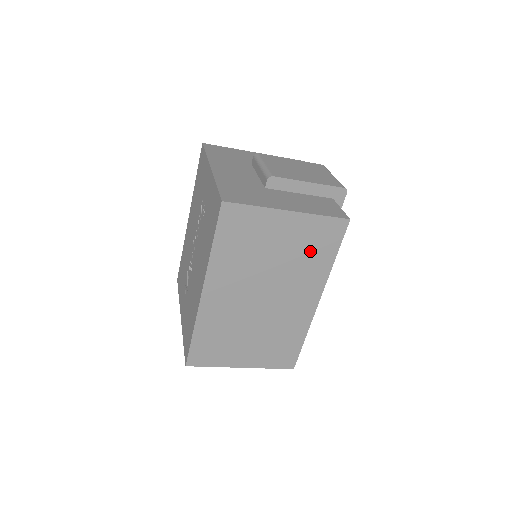
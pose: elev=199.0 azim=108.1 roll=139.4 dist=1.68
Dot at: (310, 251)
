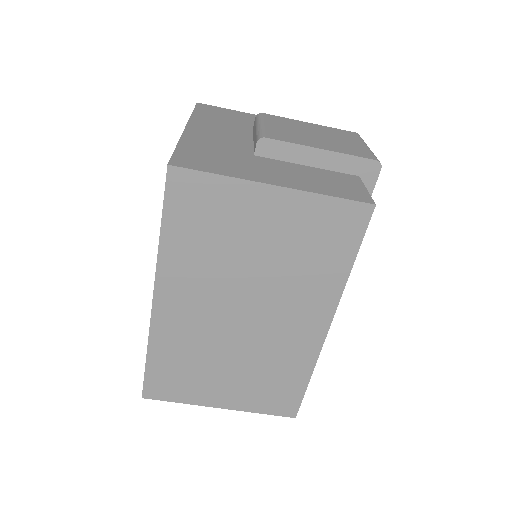
Dot at: (312, 251)
